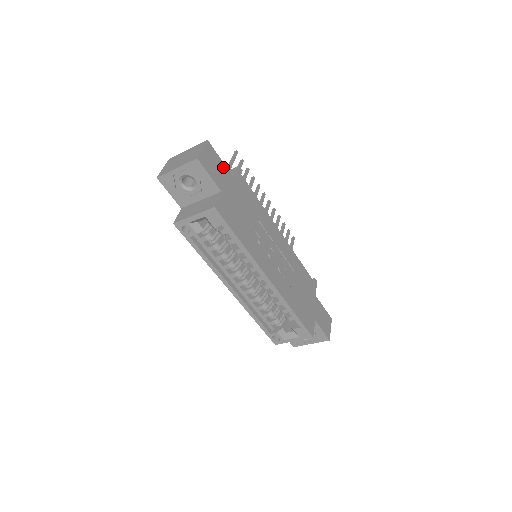
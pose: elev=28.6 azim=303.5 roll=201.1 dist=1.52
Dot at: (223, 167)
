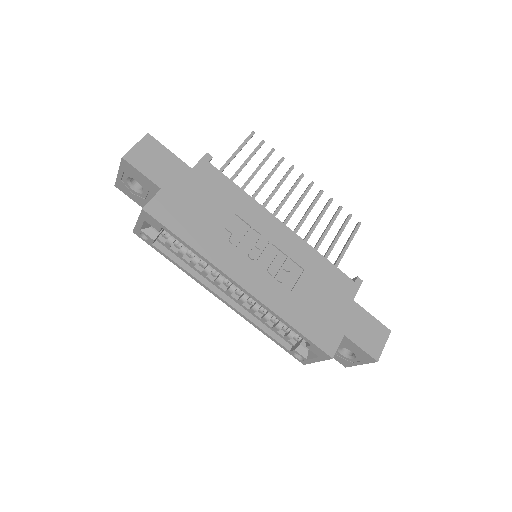
Dot at: (172, 159)
